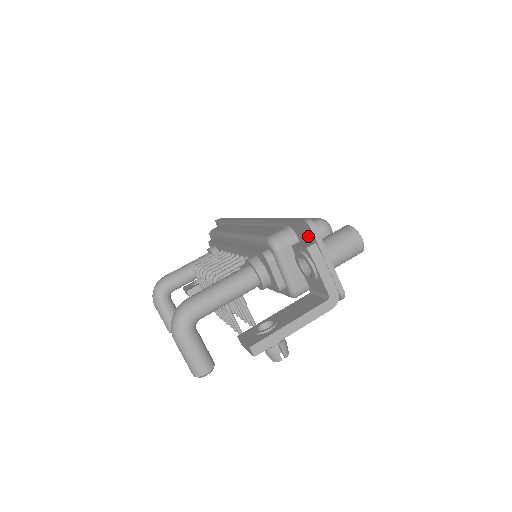
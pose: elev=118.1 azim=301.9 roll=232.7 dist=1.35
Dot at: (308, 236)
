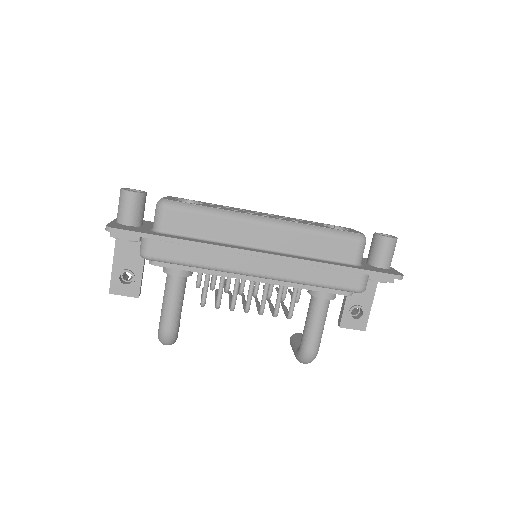
Dot at: occluded
